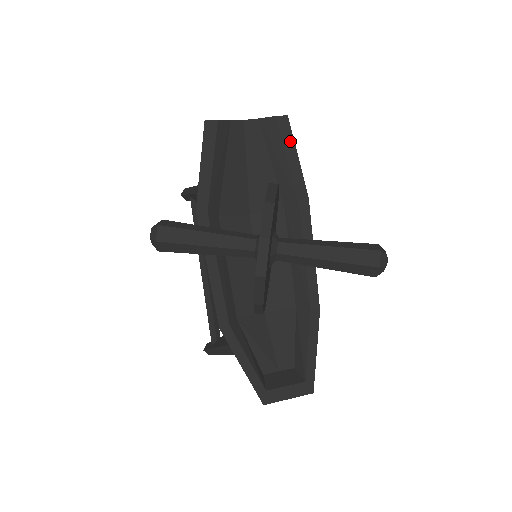
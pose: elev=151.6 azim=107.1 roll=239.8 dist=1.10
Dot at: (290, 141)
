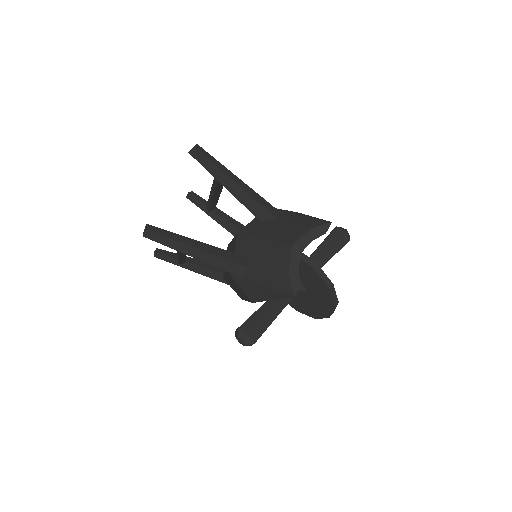
Dot at: occluded
